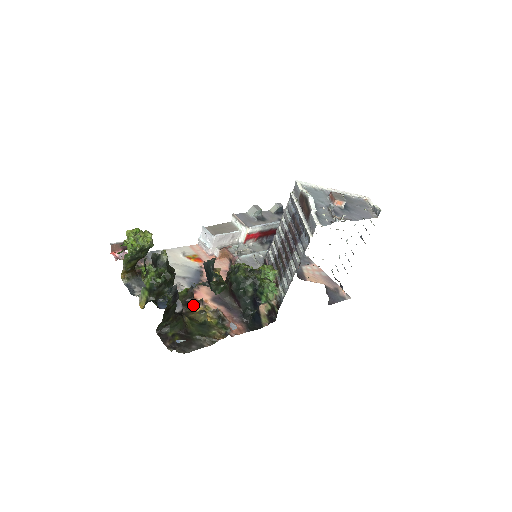
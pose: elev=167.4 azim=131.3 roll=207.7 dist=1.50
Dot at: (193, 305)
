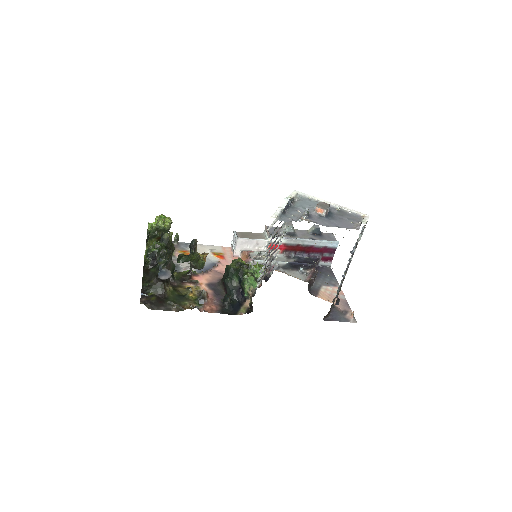
Dot at: (187, 283)
